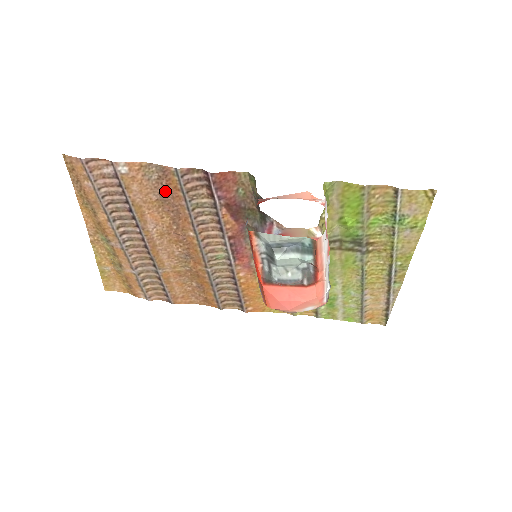
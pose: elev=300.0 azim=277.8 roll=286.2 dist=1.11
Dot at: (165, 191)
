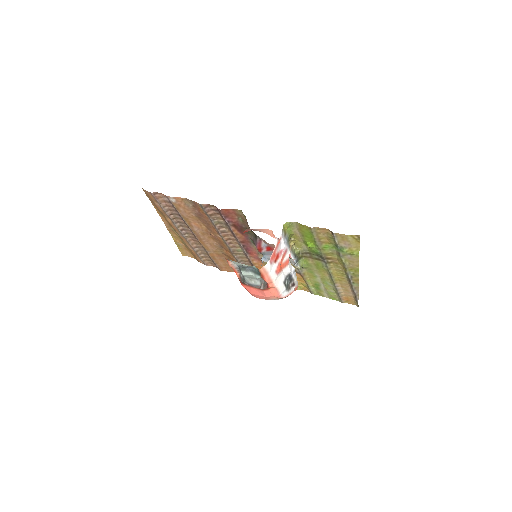
Dot at: (198, 213)
